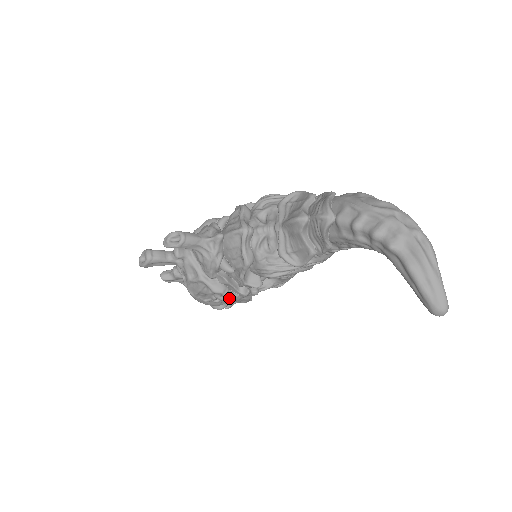
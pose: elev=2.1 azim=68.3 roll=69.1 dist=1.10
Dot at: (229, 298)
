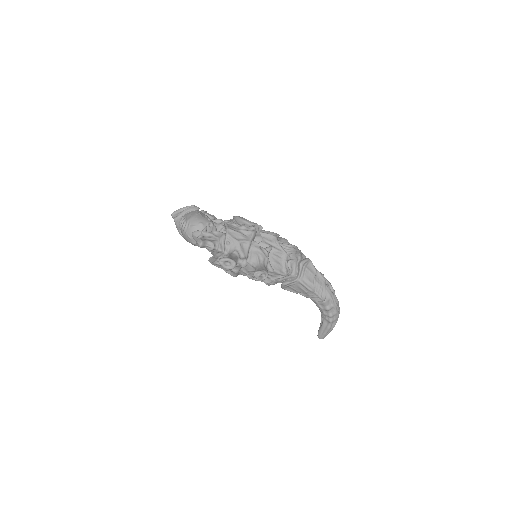
Dot at: occluded
